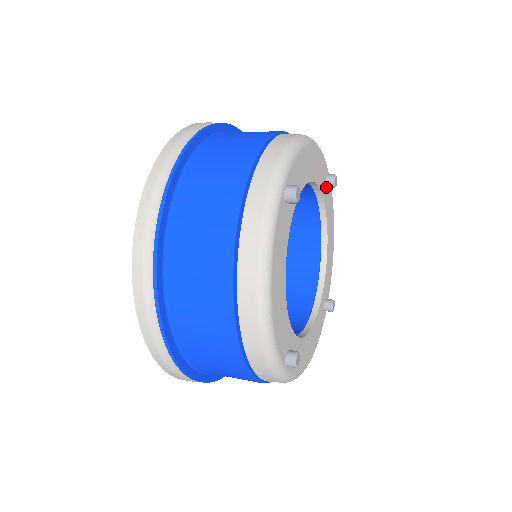
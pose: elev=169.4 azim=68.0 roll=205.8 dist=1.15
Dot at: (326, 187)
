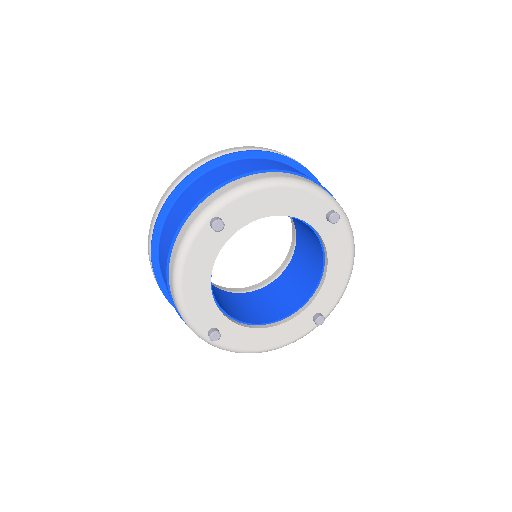
Dot at: (327, 221)
